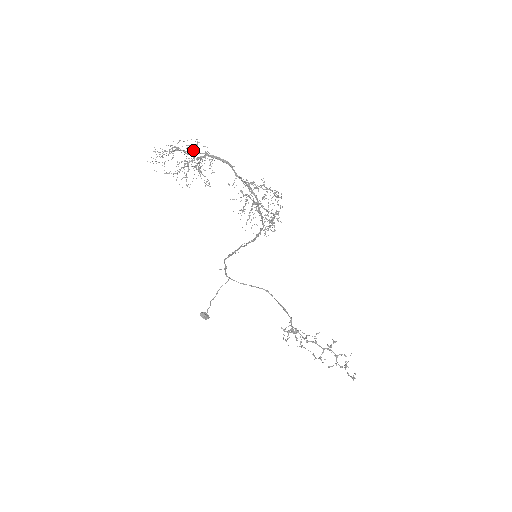
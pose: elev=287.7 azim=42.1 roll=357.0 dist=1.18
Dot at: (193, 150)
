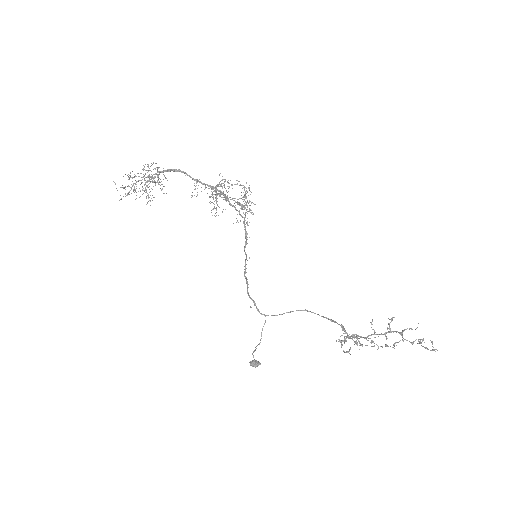
Dot at: (147, 172)
